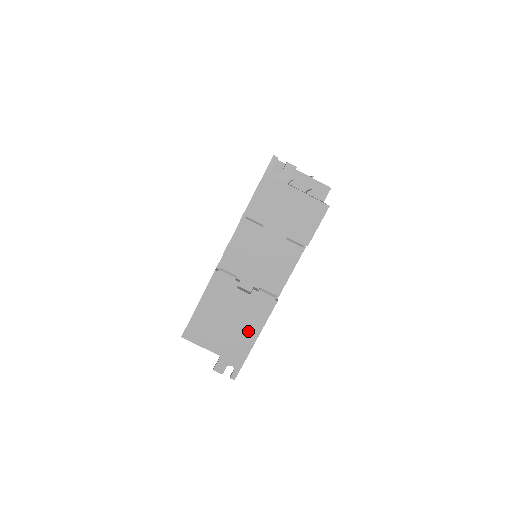
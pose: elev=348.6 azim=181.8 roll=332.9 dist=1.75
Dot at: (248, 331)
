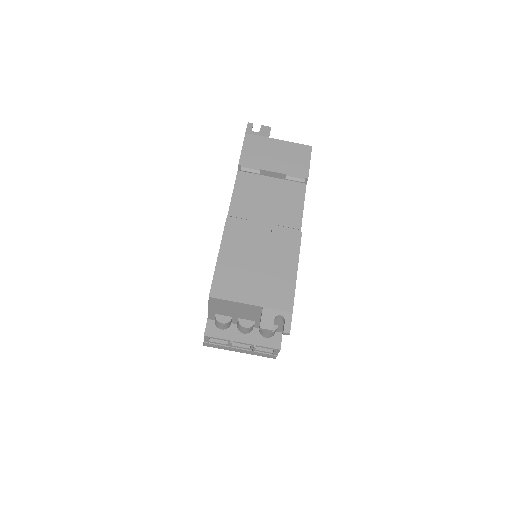
Dot at: (284, 270)
